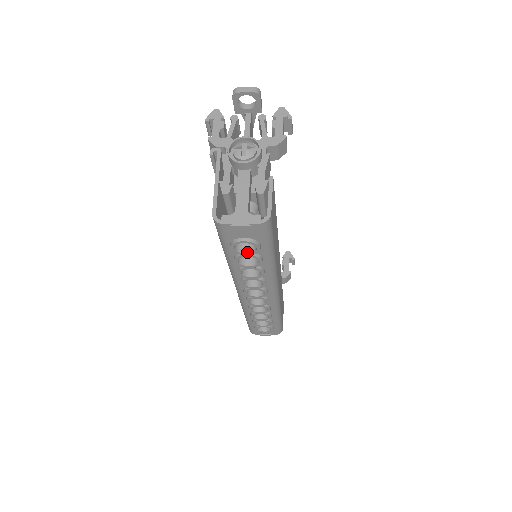
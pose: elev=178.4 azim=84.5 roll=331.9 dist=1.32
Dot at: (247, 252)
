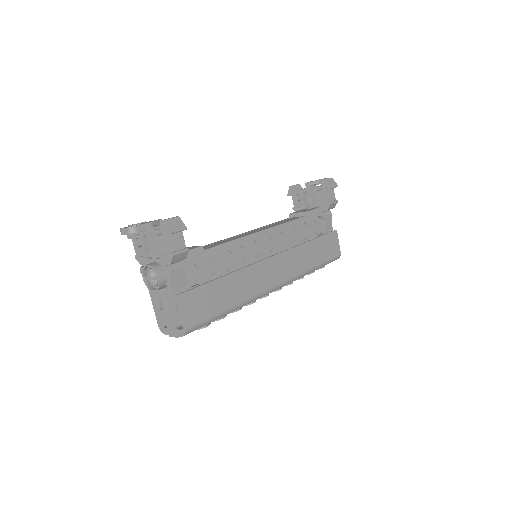
Dot at: occluded
